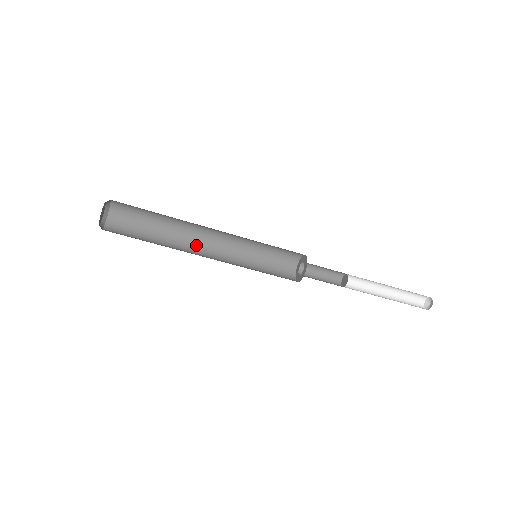
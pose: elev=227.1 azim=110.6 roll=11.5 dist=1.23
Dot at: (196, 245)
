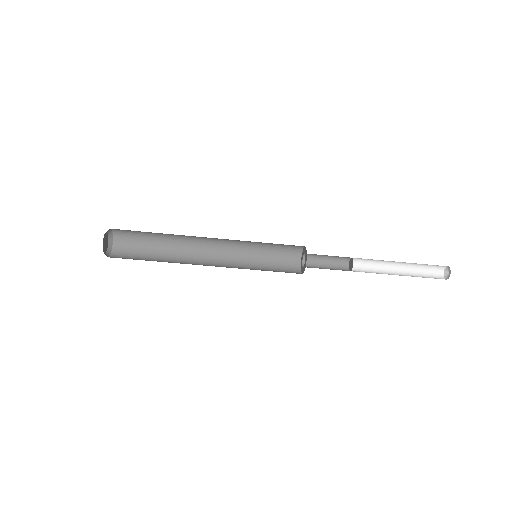
Dot at: (198, 260)
